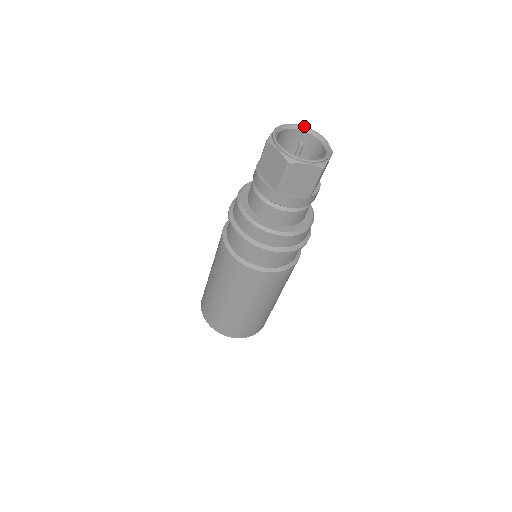
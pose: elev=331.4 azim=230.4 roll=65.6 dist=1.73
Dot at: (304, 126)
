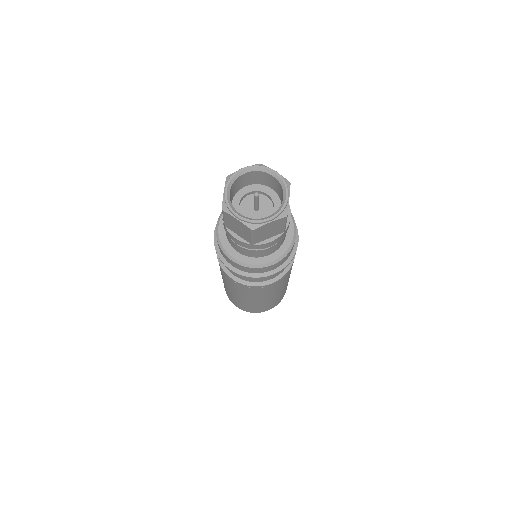
Dot at: (280, 175)
